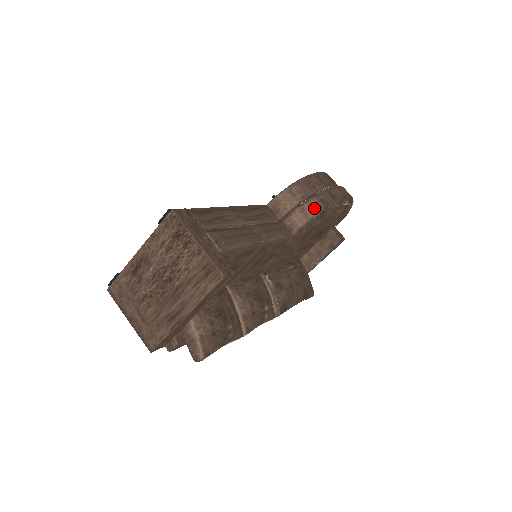
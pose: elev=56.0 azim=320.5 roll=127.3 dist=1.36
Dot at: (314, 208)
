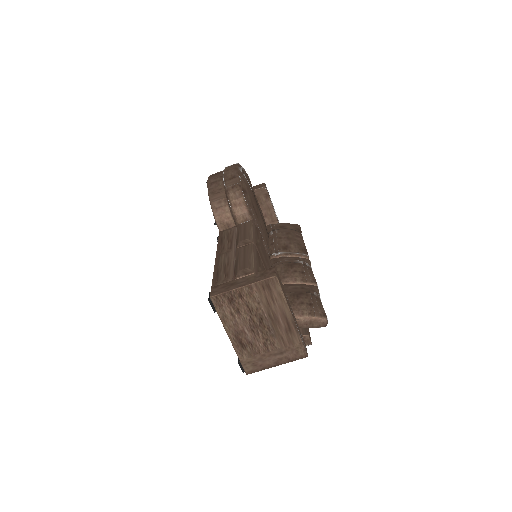
Dot at: (237, 196)
